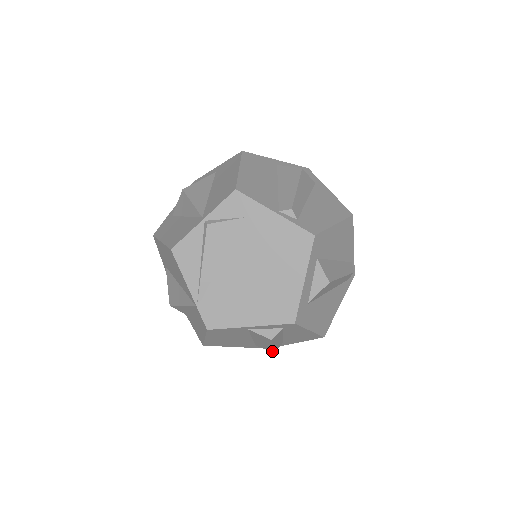
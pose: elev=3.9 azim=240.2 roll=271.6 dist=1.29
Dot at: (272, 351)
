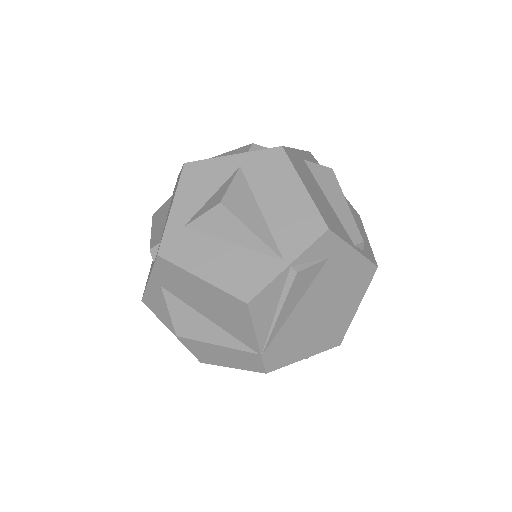
Dot at: occluded
